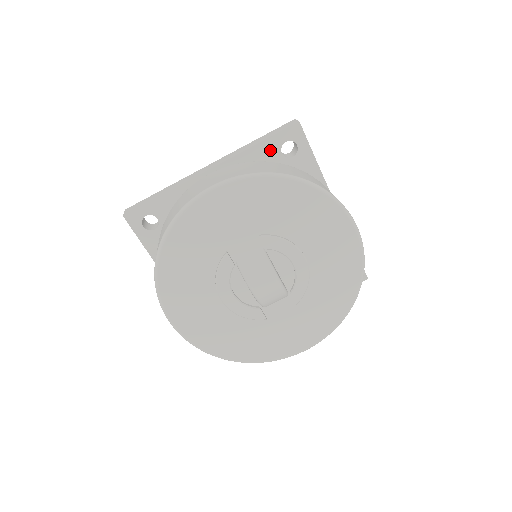
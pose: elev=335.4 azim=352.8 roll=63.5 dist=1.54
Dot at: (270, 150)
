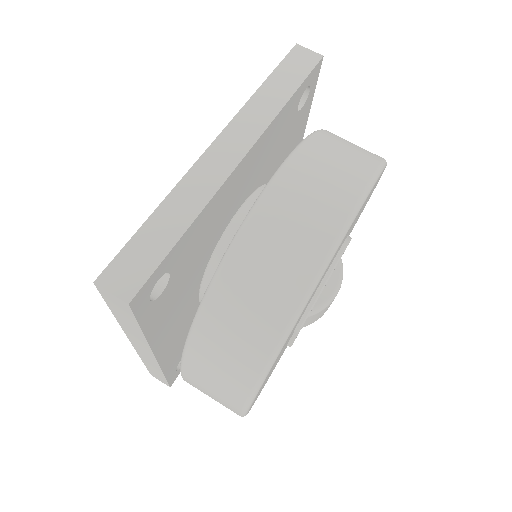
Dot at: (154, 312)
